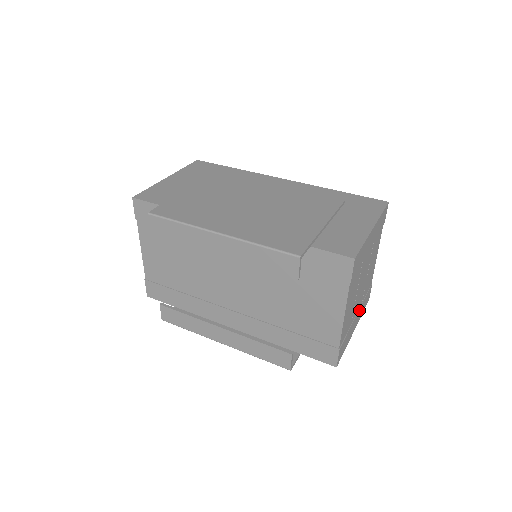
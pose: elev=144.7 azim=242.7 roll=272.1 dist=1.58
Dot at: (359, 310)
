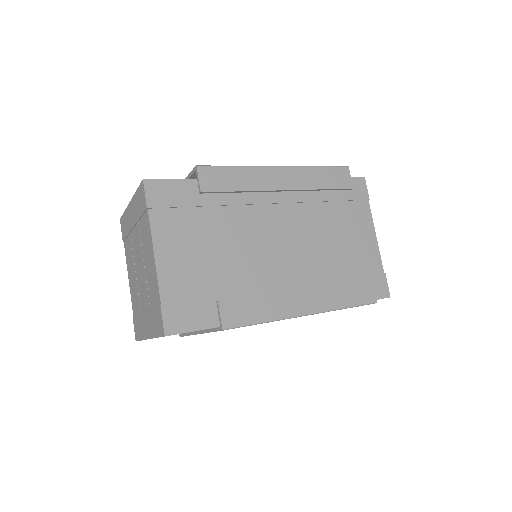
Dot at: occluded
